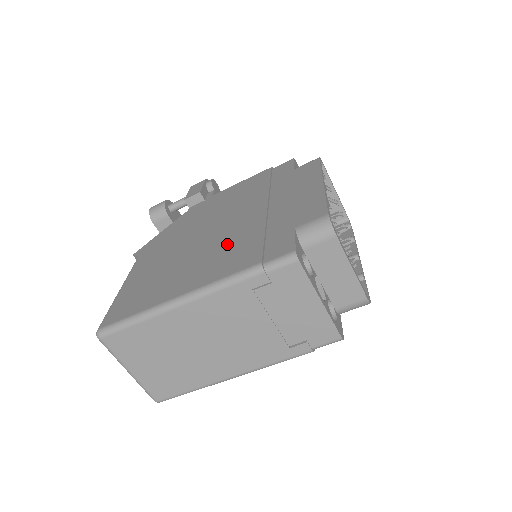
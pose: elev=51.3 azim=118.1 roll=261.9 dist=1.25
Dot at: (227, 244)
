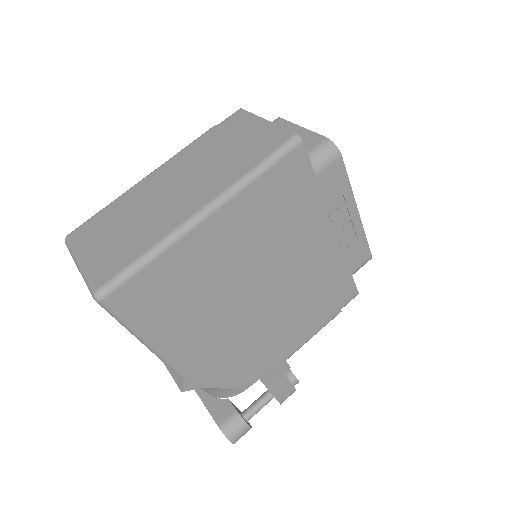
Dot at: occluded
